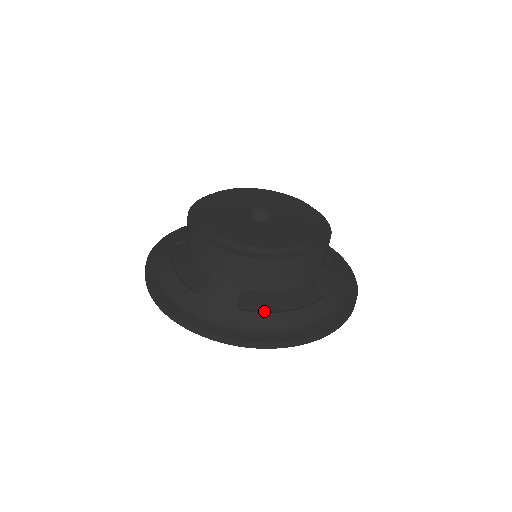
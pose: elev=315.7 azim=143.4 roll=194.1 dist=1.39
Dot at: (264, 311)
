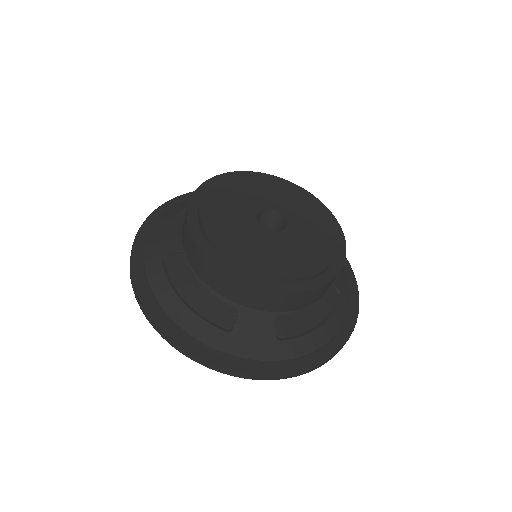
Dot at: (295, 329)
